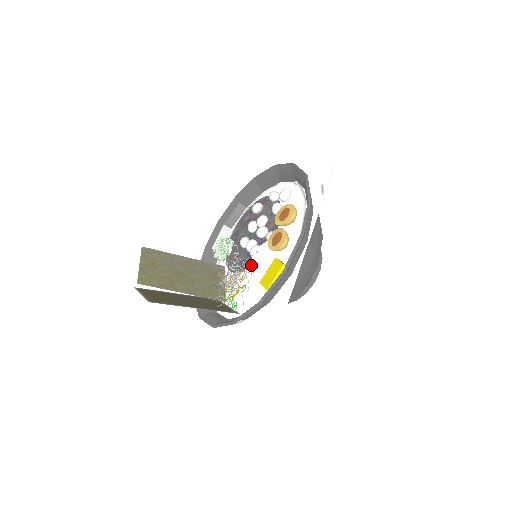
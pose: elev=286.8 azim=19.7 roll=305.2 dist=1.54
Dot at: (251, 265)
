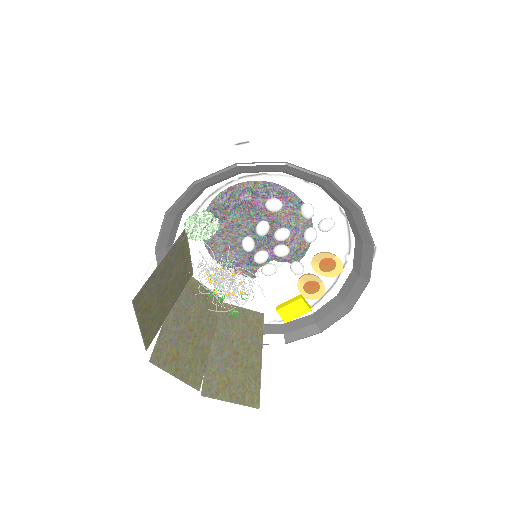
Dot at: (258, 279)
